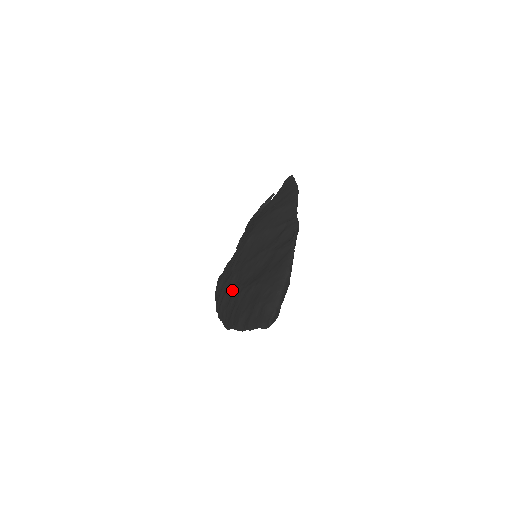
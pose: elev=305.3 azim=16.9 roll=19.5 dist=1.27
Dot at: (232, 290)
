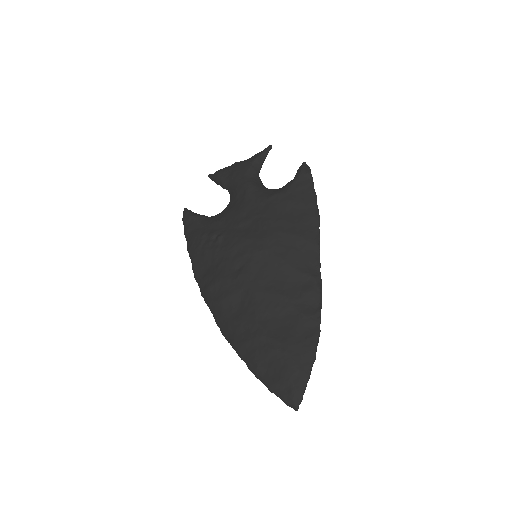
Dot at: (238, 305)
